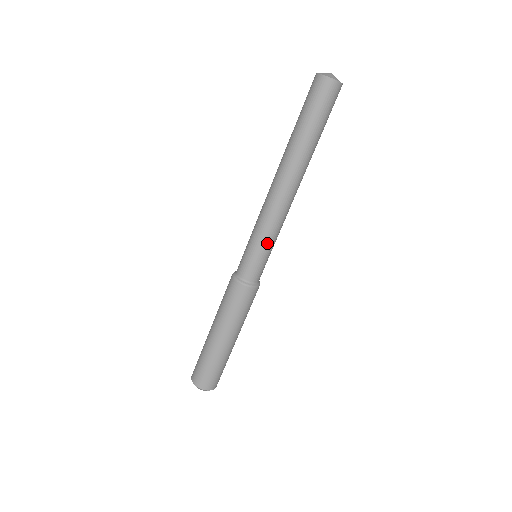
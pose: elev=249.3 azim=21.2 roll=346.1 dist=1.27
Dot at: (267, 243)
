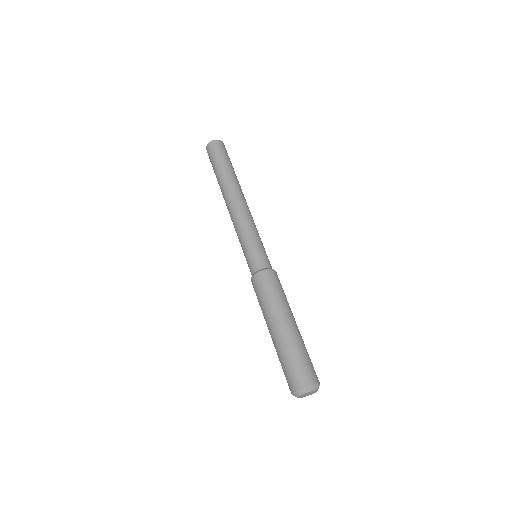
Dot at: (249, 237)
